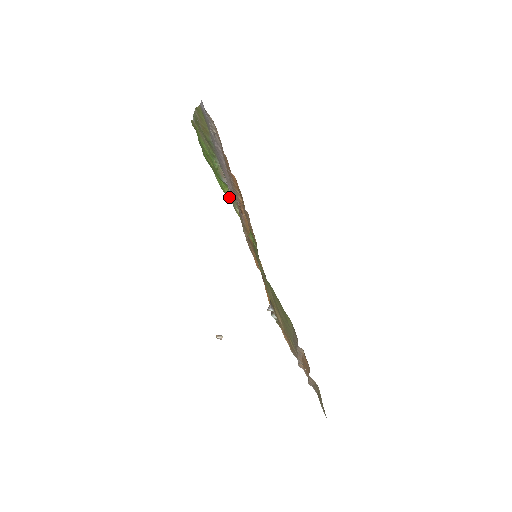
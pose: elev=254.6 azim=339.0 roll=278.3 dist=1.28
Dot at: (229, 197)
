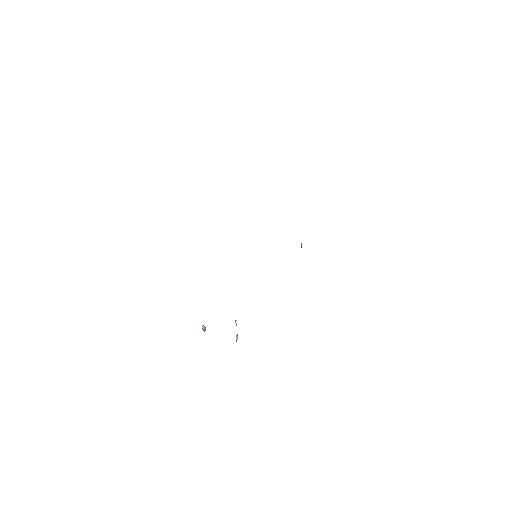
Dot at: occluded
